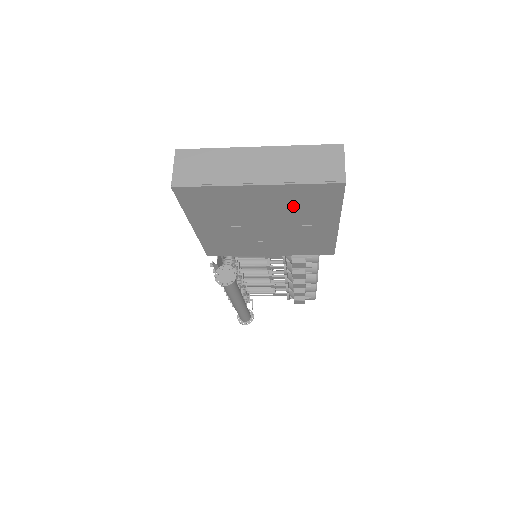
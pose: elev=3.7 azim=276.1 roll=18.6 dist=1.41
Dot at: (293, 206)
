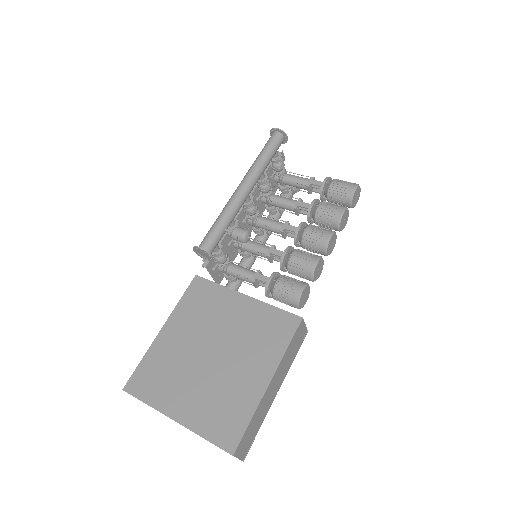
Dot at: occluded
